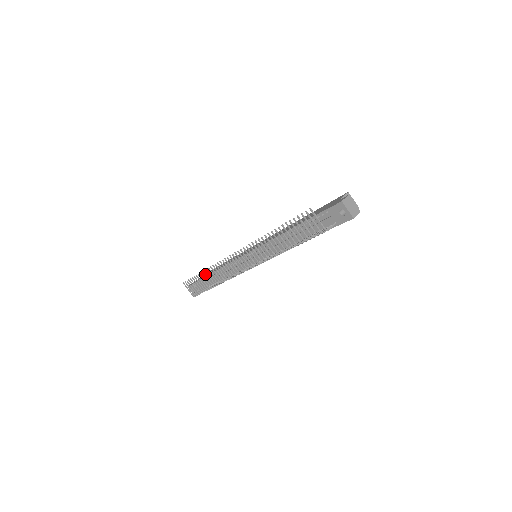
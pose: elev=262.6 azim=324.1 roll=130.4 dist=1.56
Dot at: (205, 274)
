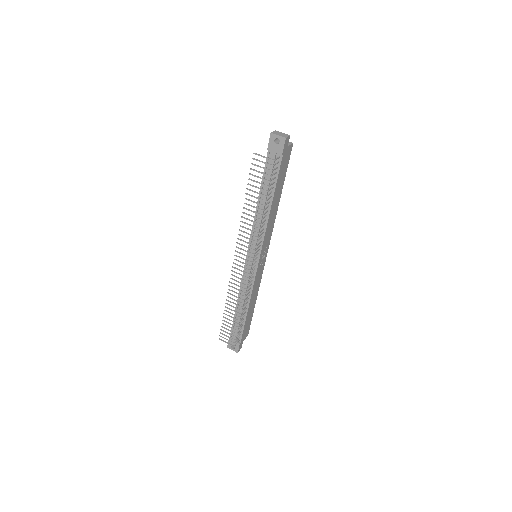
Dot at: occluded
